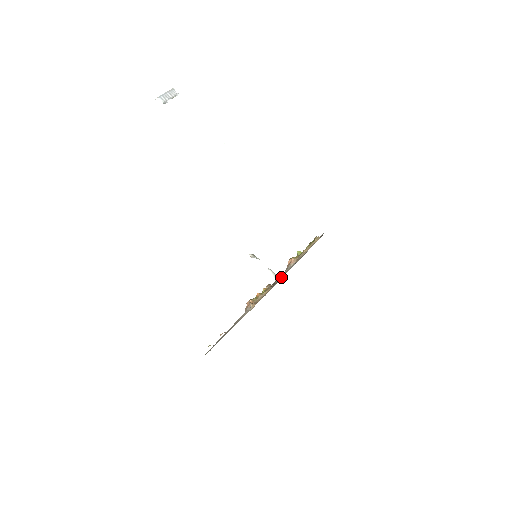
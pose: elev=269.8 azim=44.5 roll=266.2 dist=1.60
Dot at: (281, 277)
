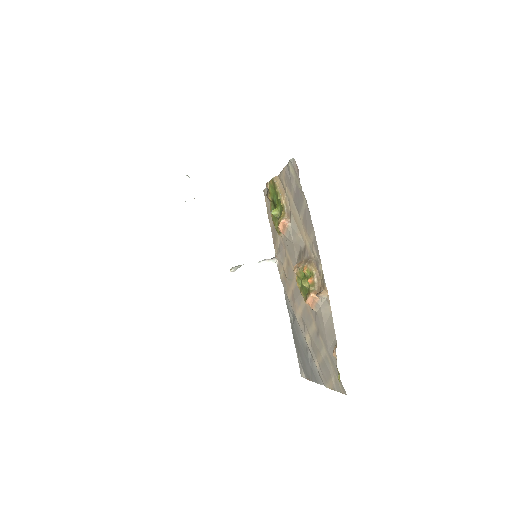
Dot at: (300, 244)
